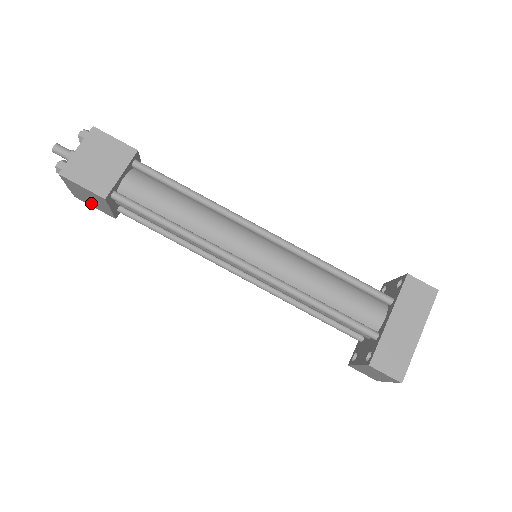
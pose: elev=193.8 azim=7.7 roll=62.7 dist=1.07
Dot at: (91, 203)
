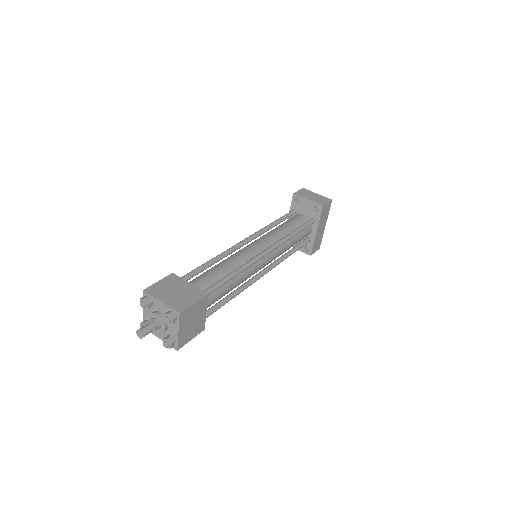
Dot at: occluded
